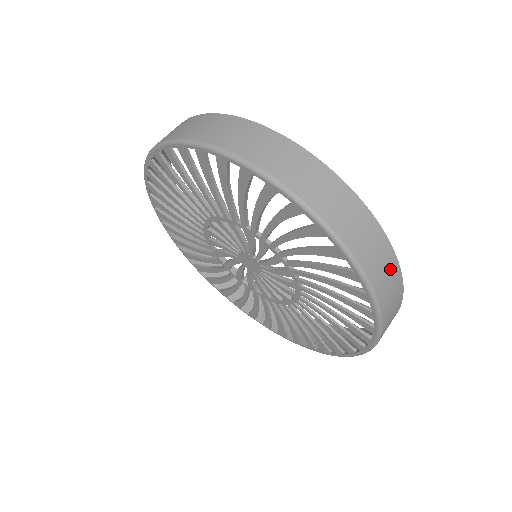
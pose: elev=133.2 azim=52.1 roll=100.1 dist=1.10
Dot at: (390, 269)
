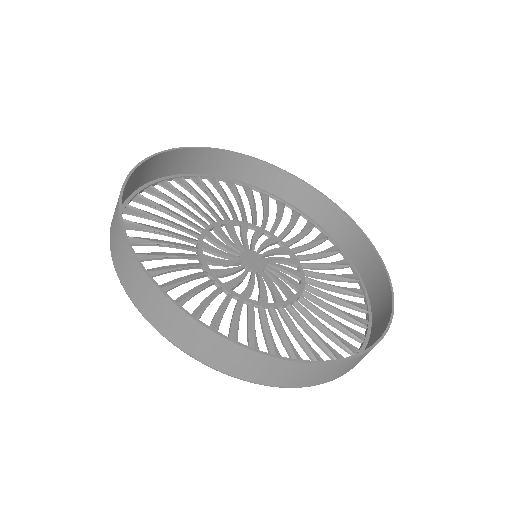
Dot at: (345, 366)
